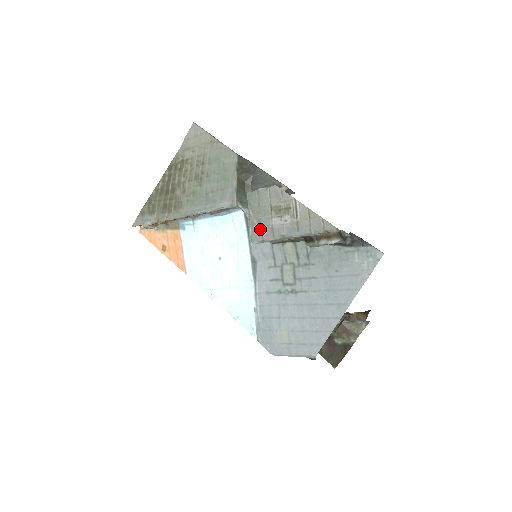
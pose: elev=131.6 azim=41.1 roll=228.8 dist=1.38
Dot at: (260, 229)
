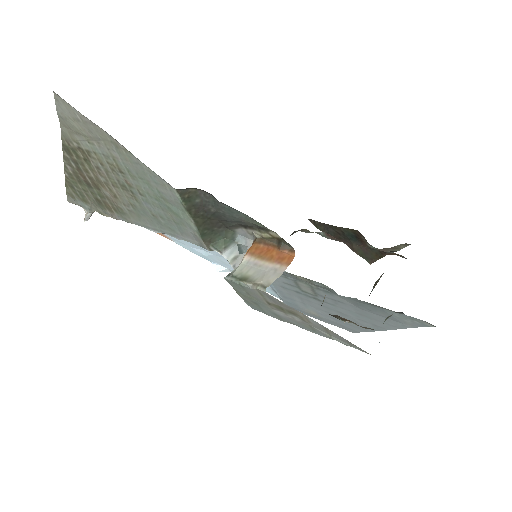
Dot at: (259, 308)
